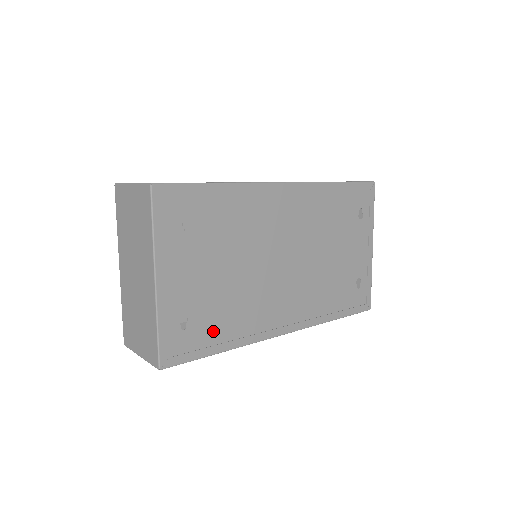
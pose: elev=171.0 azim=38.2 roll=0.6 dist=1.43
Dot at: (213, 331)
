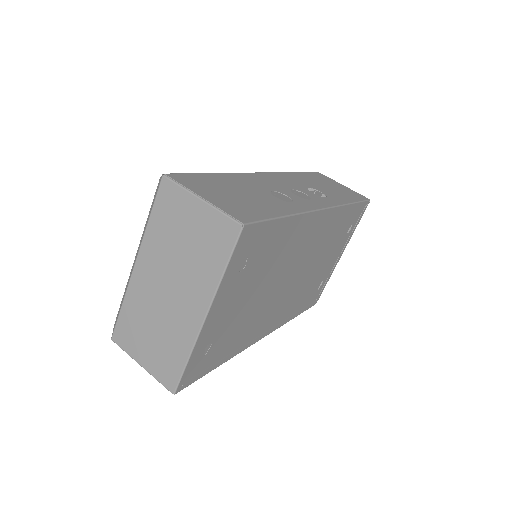
Dot at: (222, 350)
